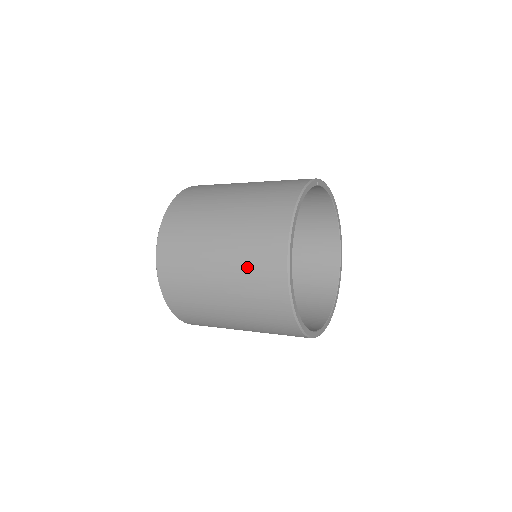
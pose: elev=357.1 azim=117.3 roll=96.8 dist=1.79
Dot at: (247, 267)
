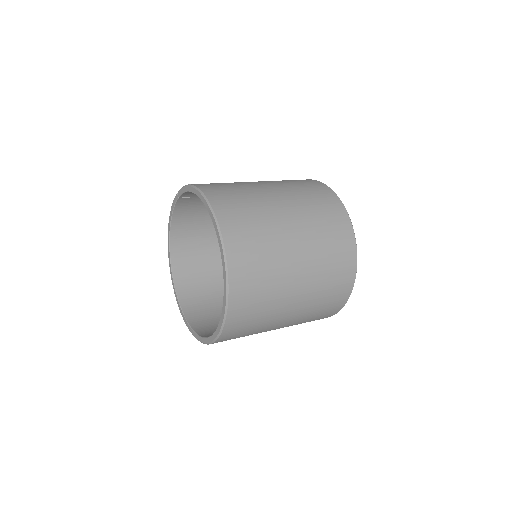
Dot at: (320, 224)
